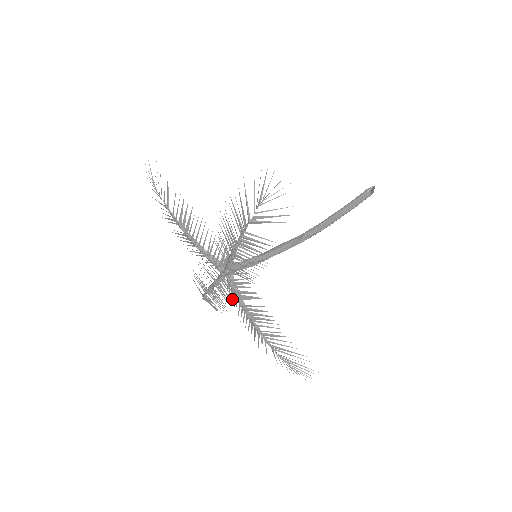
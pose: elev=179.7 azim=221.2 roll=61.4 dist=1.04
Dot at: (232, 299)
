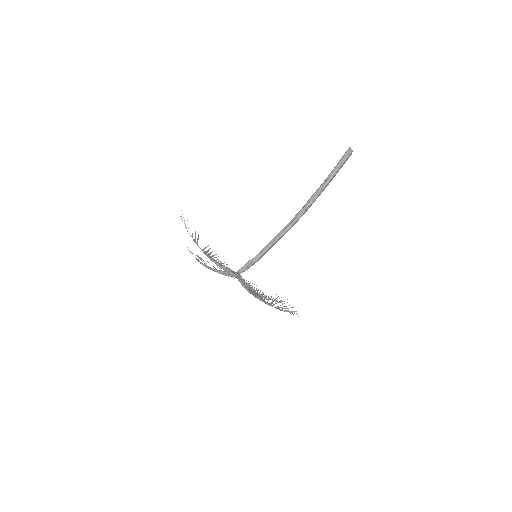
Dot at: occluded
